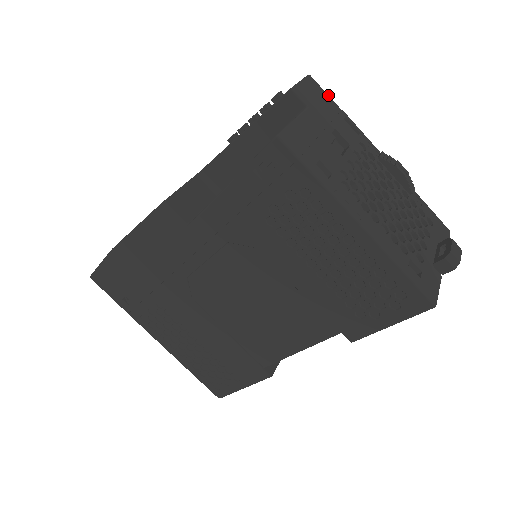
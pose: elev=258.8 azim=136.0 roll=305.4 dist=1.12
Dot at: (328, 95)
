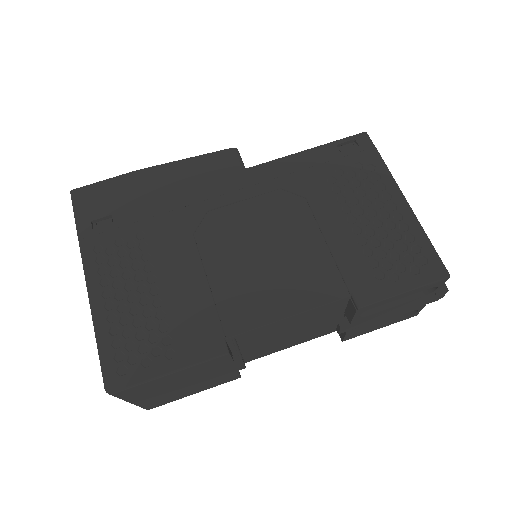
Dot at: occluded
